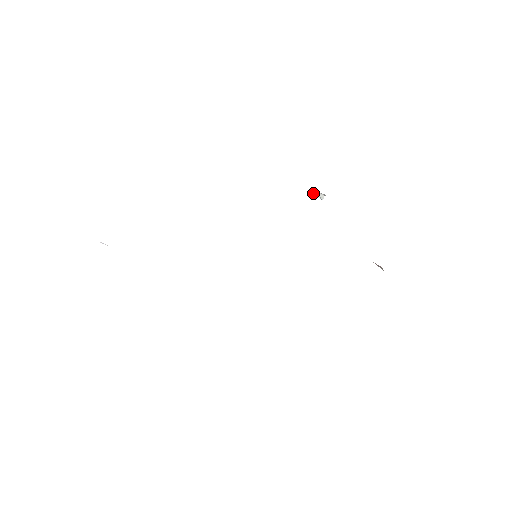
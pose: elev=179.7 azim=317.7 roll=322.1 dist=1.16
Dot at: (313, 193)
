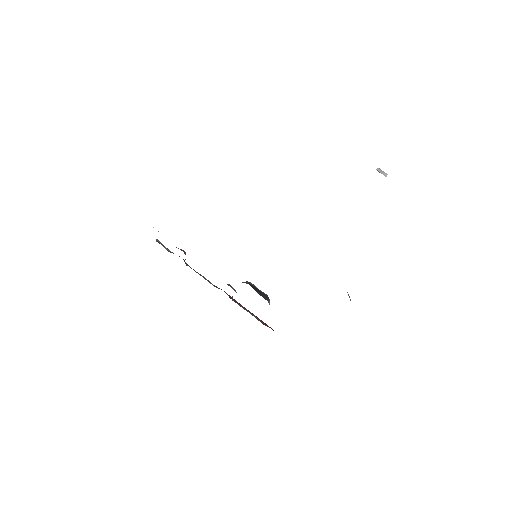
Dot at: (376, 169)
